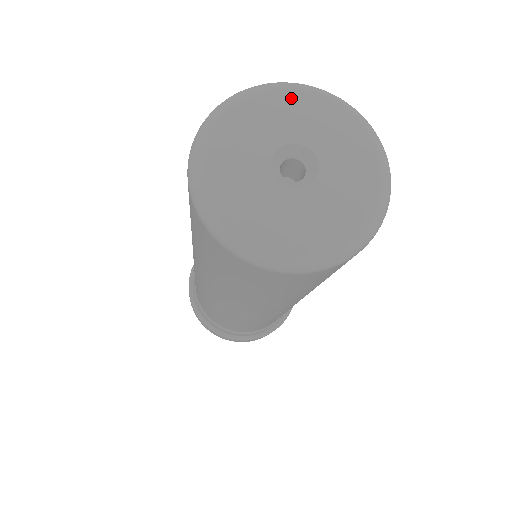
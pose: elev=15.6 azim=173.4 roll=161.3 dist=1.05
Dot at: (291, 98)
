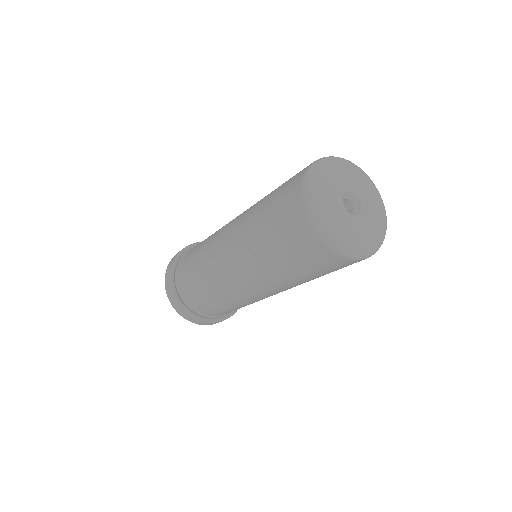
Dot at: (355, 171)
